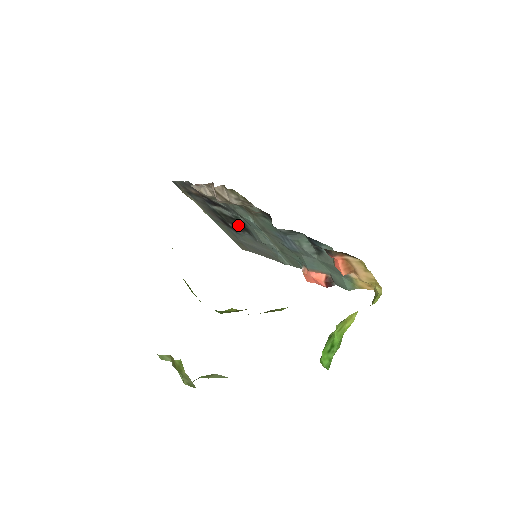
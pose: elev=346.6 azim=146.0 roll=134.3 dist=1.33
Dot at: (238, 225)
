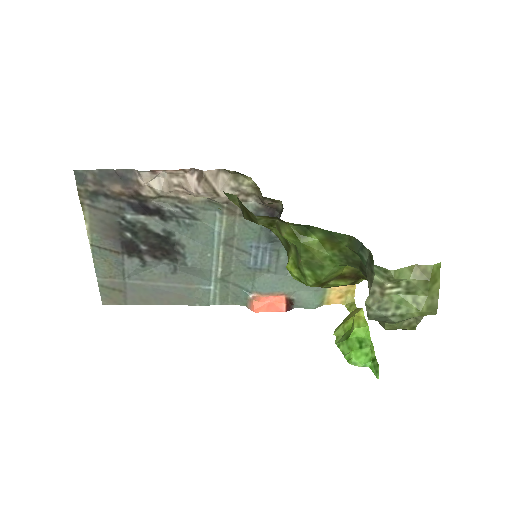
Dot at: (159, 248)
